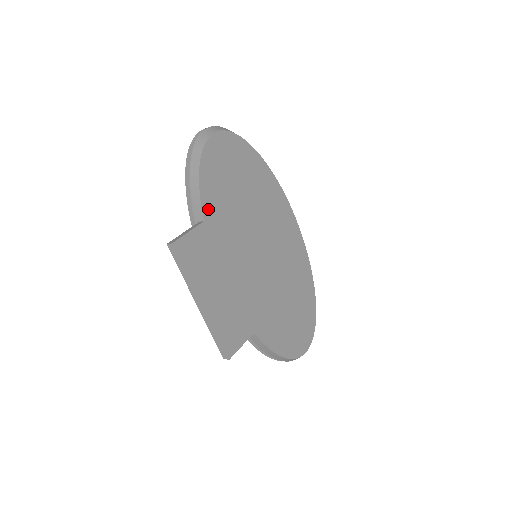
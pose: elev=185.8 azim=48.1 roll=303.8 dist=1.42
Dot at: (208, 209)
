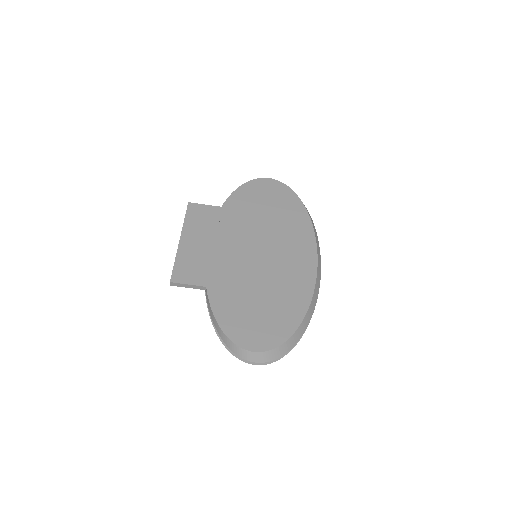
Dot at: (230, 204)
